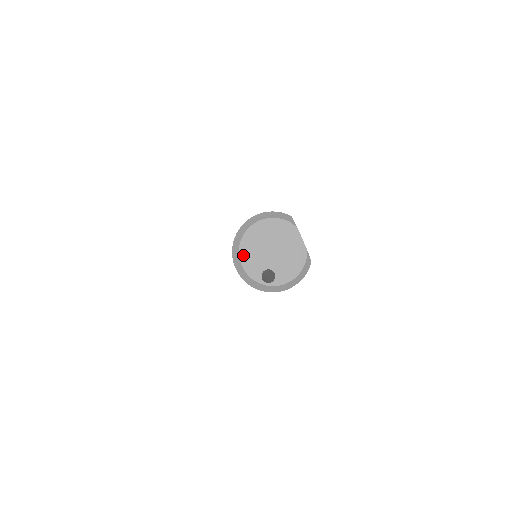
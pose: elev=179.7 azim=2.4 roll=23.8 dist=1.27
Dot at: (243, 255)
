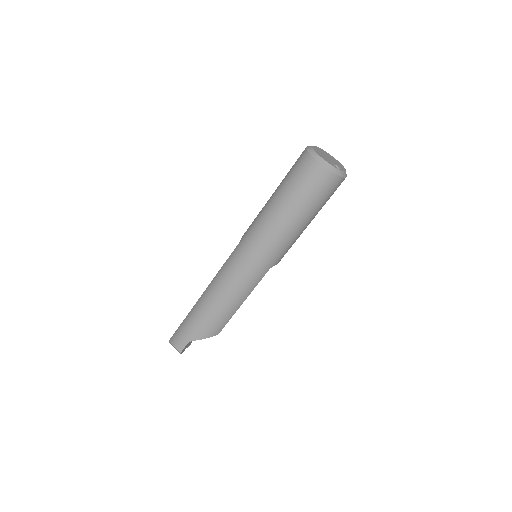
Dot at: (321, 156)
